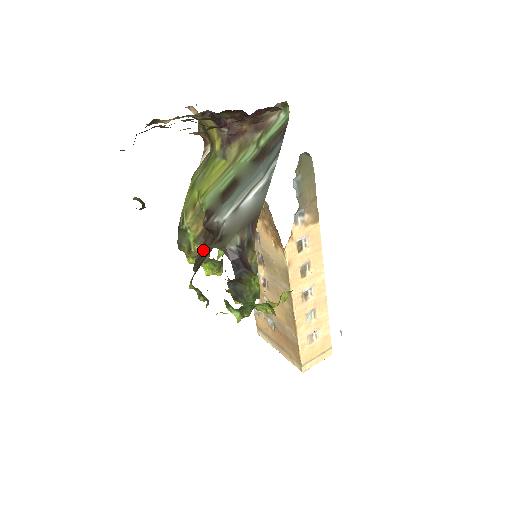
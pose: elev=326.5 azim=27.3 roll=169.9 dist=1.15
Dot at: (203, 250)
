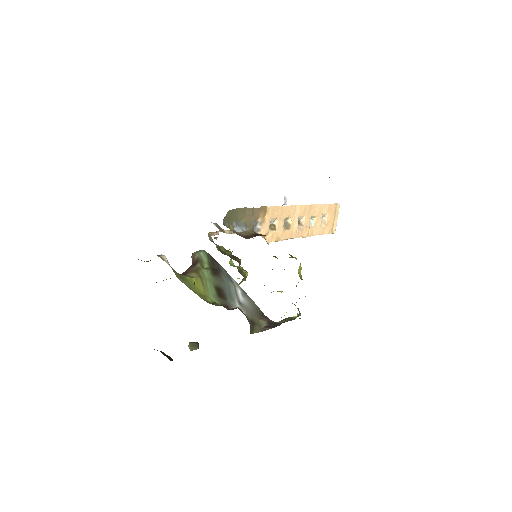
Dot at: (239, 309)
